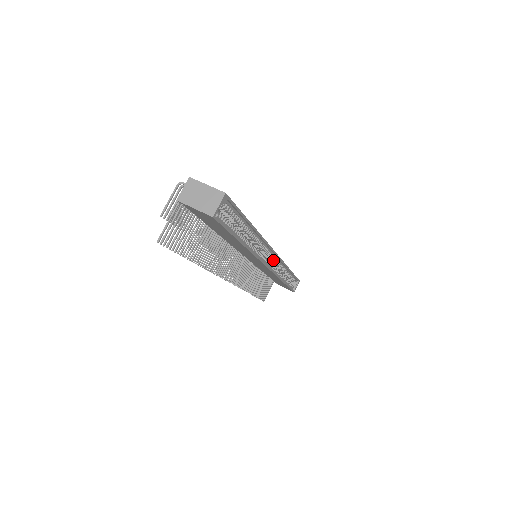
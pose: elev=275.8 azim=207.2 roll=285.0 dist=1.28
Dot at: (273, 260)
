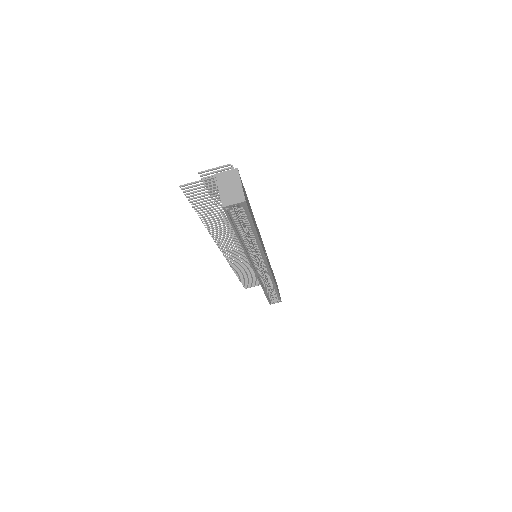
Dot at: (265, 270)
